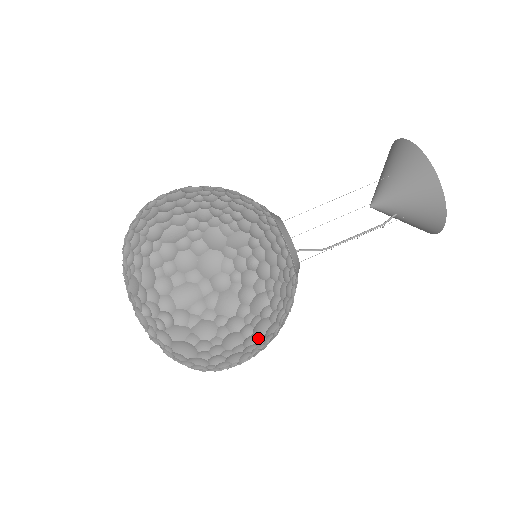
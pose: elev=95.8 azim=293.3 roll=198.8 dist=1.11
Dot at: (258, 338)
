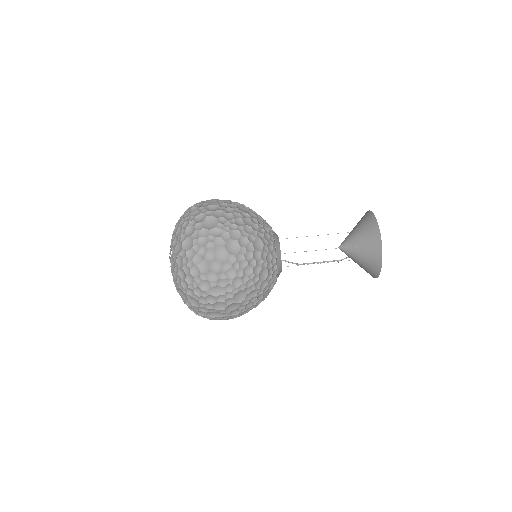
Dot at: occluded
